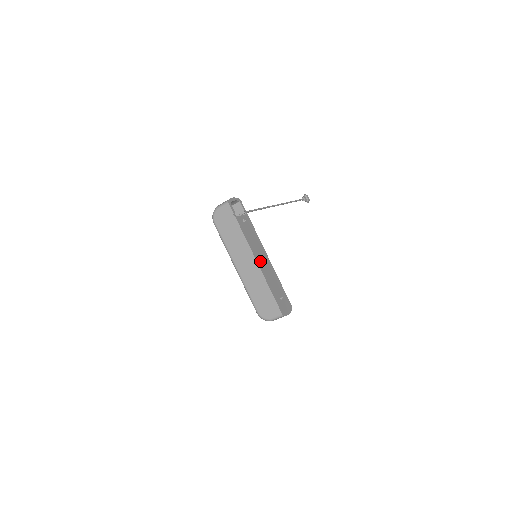
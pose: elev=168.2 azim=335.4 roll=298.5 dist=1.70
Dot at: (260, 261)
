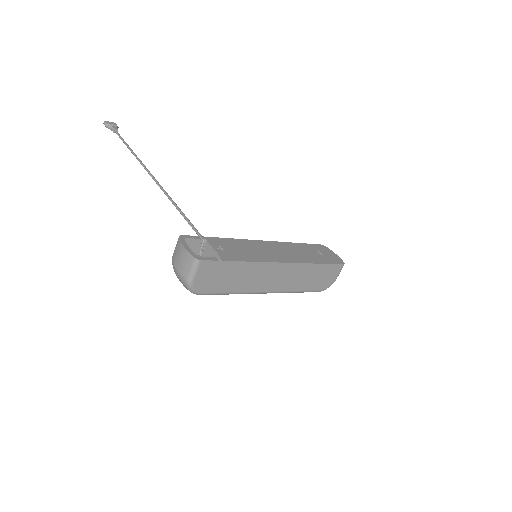
Dot at: (281, 257)
